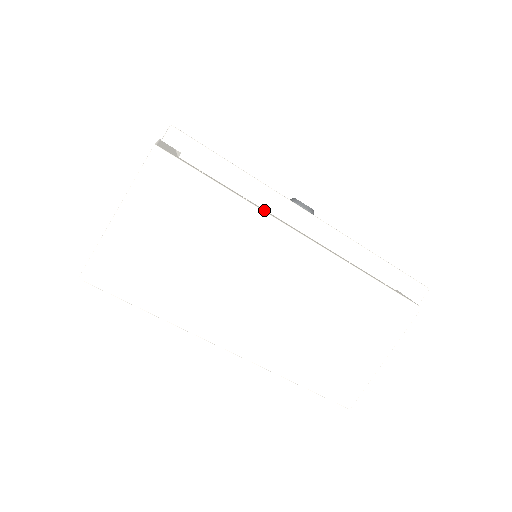
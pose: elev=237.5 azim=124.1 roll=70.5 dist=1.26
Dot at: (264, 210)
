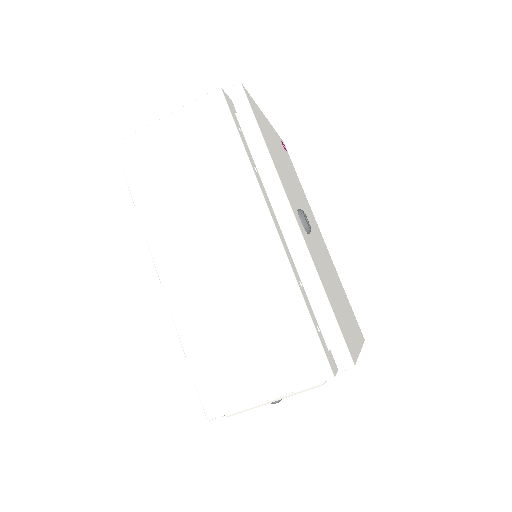
Dot at: (262, 187)
